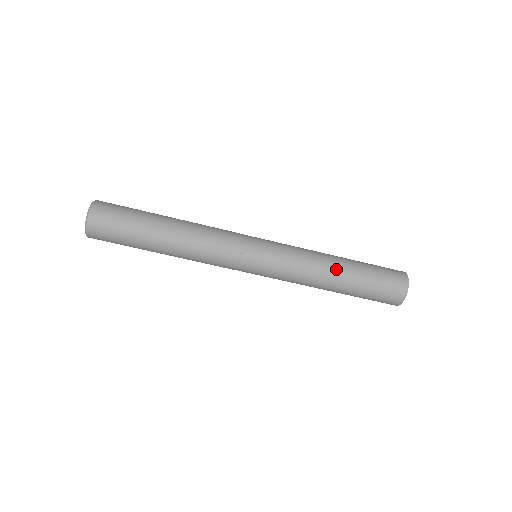
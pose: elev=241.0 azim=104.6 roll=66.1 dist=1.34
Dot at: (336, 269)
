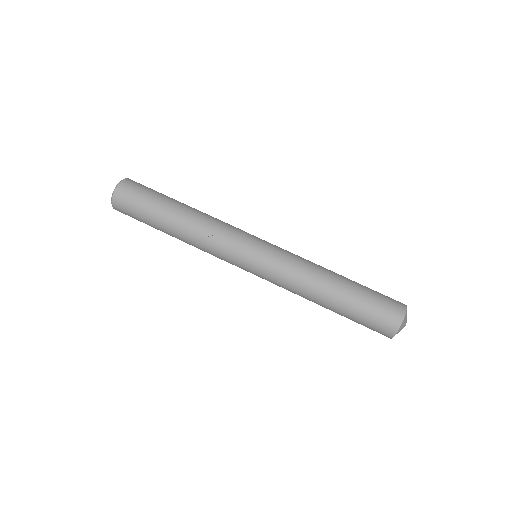
Dot at: occluded
